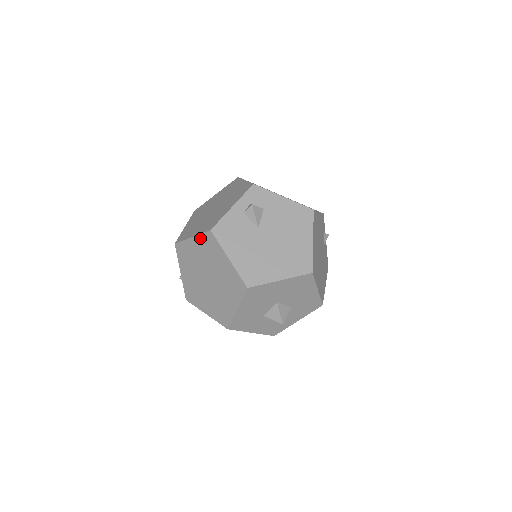
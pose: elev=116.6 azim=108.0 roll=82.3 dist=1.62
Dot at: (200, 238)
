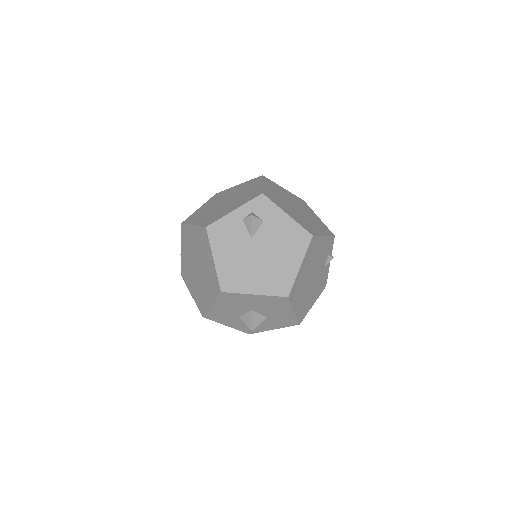
Dot at: (198, 229)
